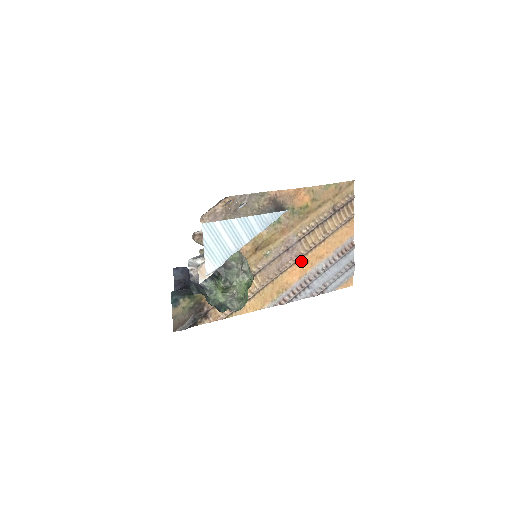
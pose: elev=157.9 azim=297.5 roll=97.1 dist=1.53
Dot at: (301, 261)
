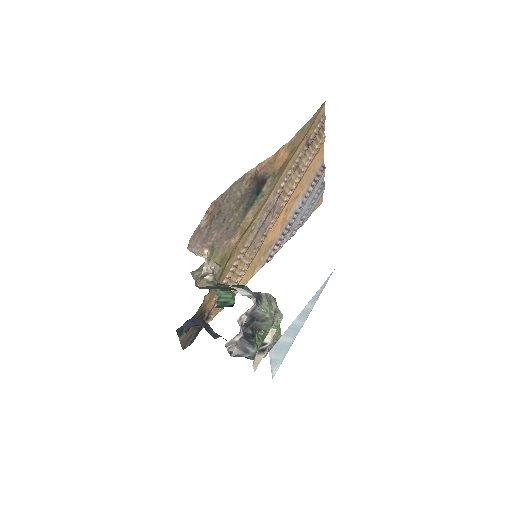
Dot at: (281, 213)
